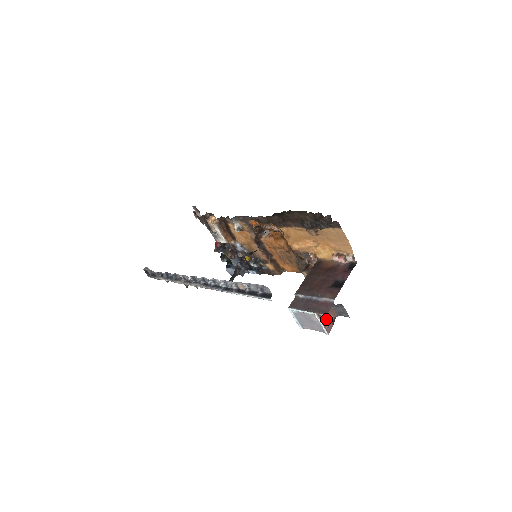
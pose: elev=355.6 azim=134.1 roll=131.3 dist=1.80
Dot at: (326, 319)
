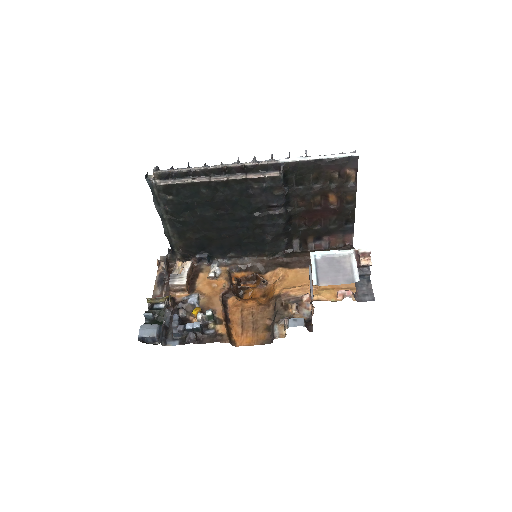
Dot at: occluded
